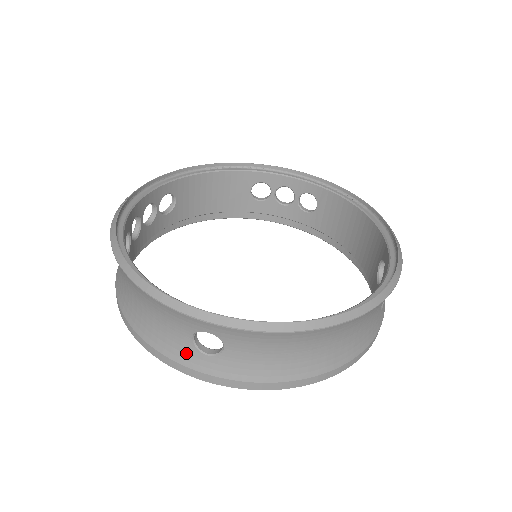
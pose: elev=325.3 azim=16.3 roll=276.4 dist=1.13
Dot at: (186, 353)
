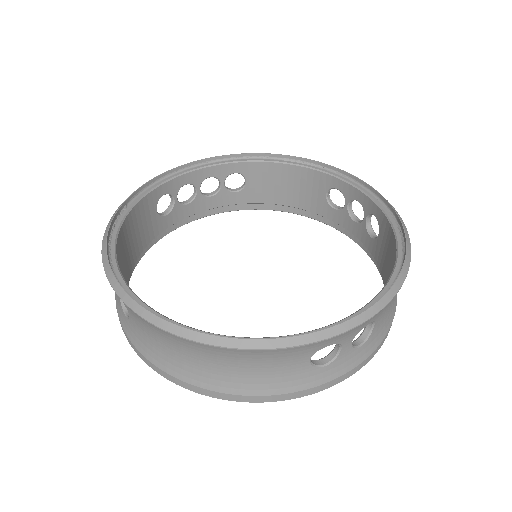
Dot at: (119, 306)
